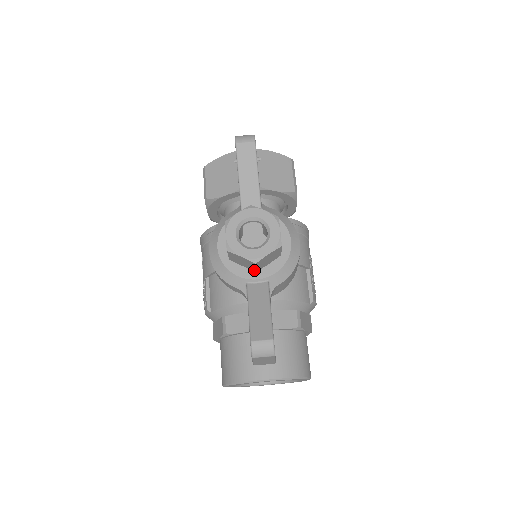
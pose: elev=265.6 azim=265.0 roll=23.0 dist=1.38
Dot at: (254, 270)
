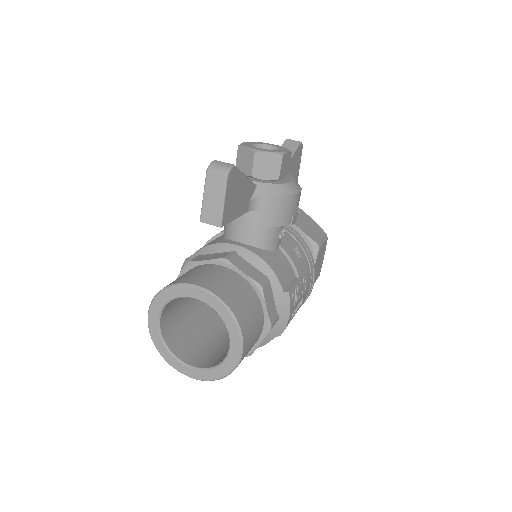
Dot at: (250, 175)
